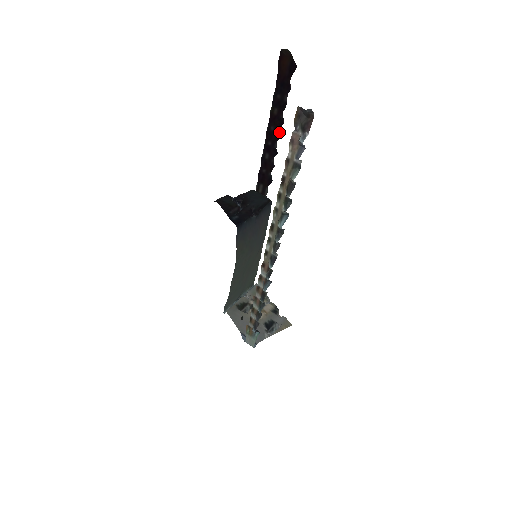
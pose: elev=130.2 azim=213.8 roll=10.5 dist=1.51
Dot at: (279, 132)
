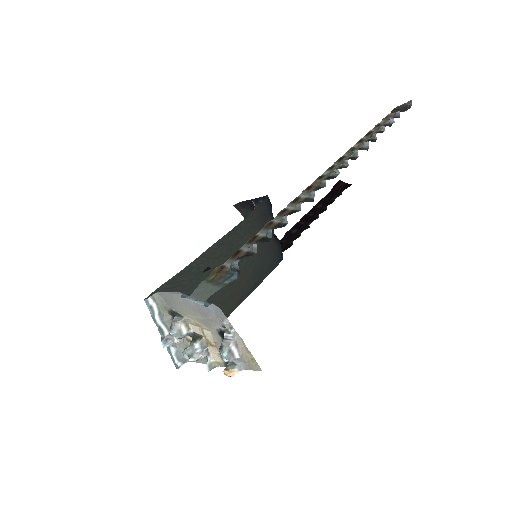
Dot at: (318, 216)
